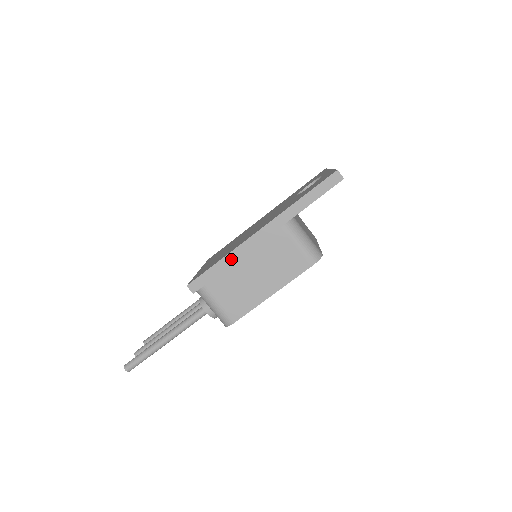
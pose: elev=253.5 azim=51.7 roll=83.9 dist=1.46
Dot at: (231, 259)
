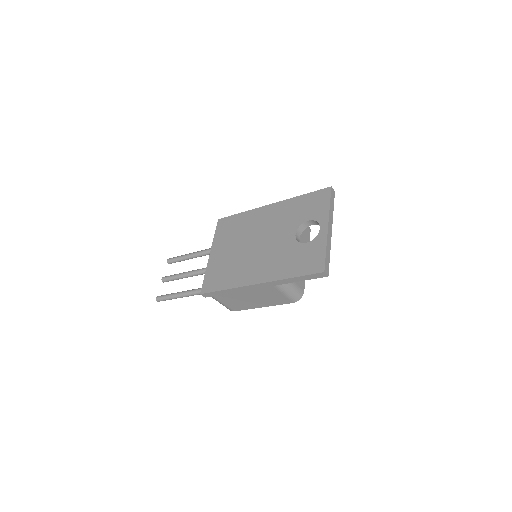
Dot at: (234, 291)
